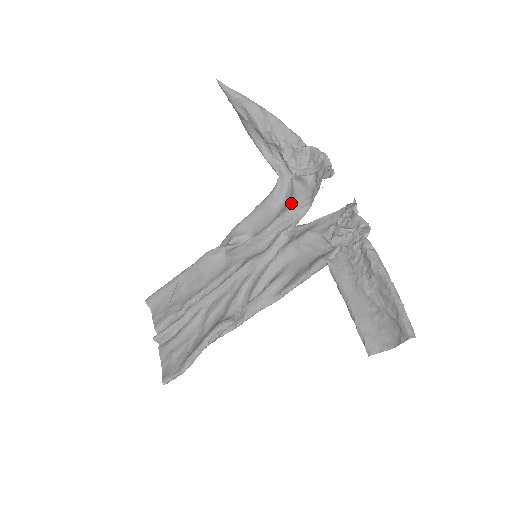
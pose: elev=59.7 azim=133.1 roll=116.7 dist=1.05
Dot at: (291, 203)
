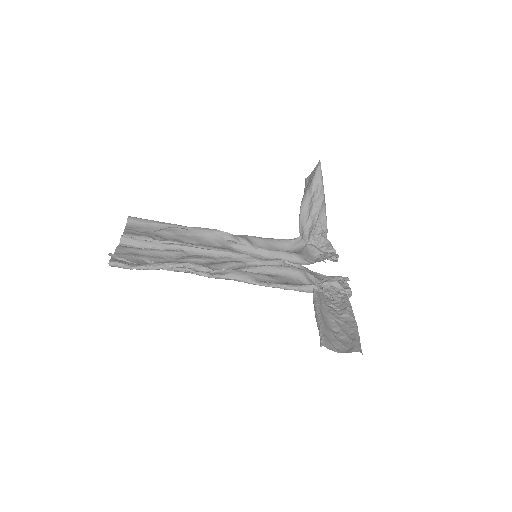
Dot at: (300, 253)
